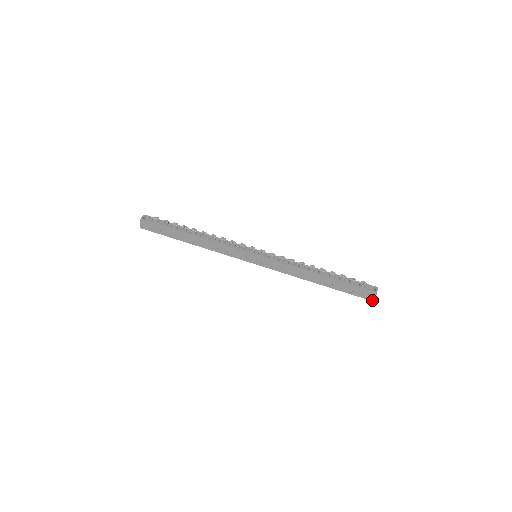
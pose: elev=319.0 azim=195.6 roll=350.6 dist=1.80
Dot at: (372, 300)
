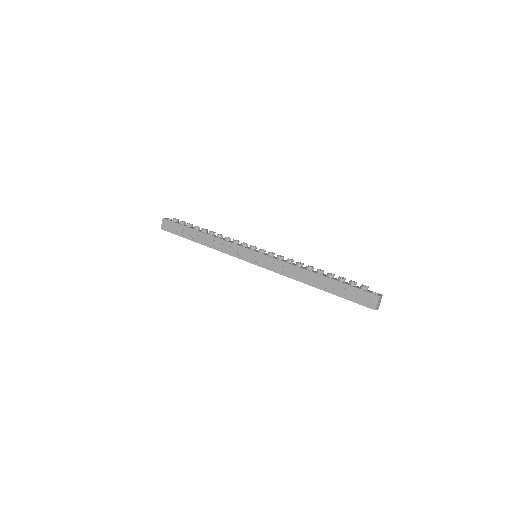
Dot at: (374, 308)
